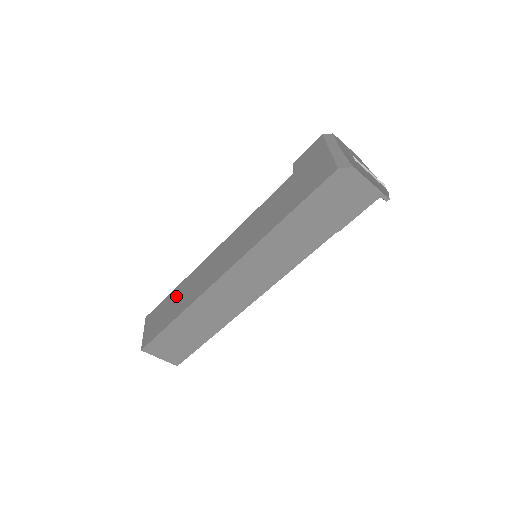
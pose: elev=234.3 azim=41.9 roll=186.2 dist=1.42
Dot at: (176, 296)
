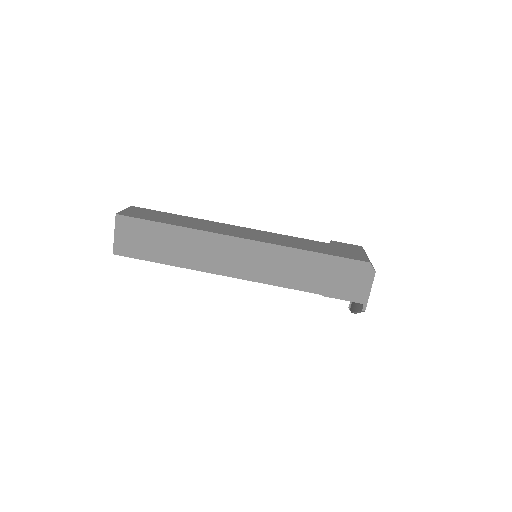
Dot at: (178, 217)
